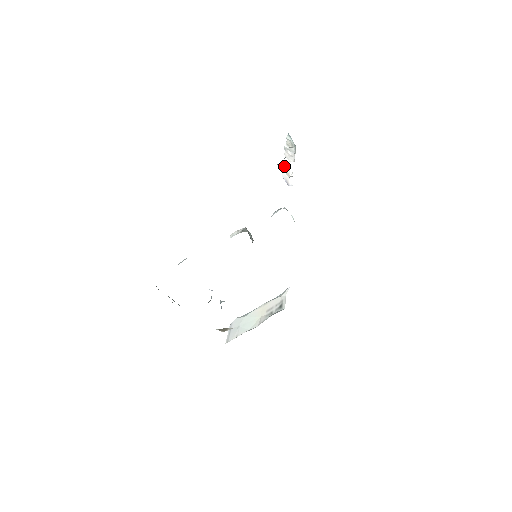
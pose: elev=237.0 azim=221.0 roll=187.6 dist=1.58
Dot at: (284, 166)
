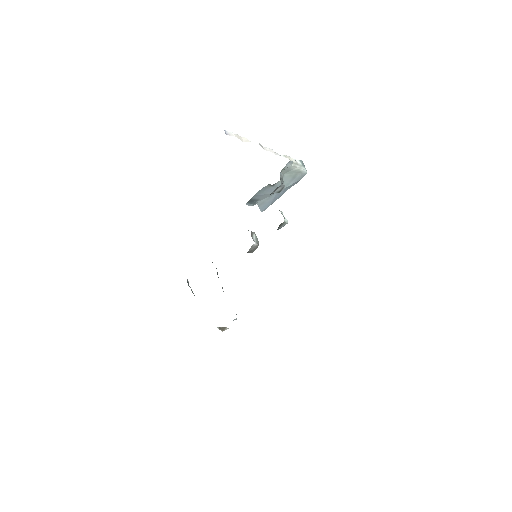
Dot at: (243, 138)
